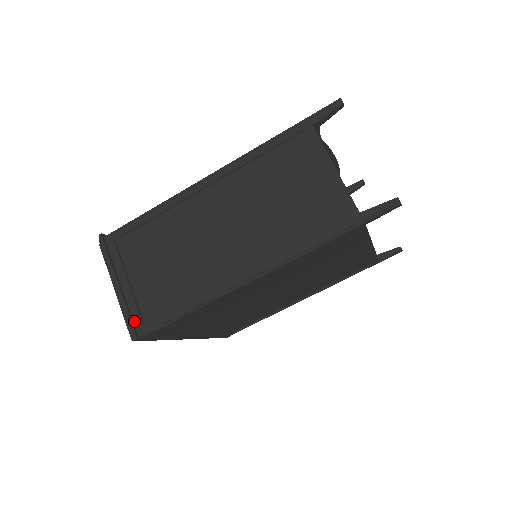
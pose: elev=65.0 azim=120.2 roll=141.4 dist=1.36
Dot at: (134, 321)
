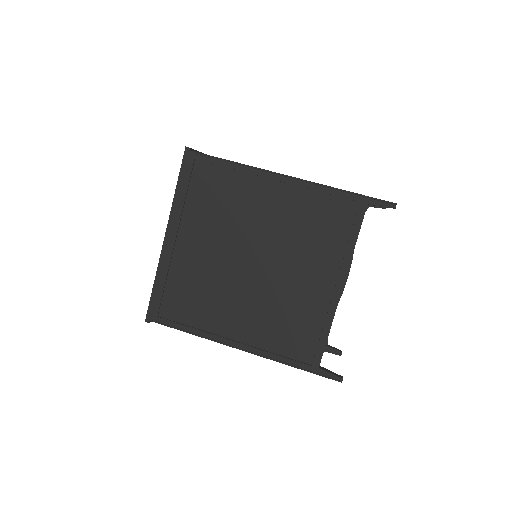
Dot at: occluded
